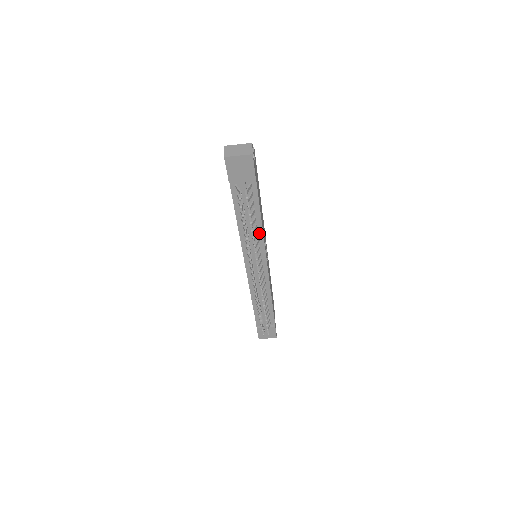
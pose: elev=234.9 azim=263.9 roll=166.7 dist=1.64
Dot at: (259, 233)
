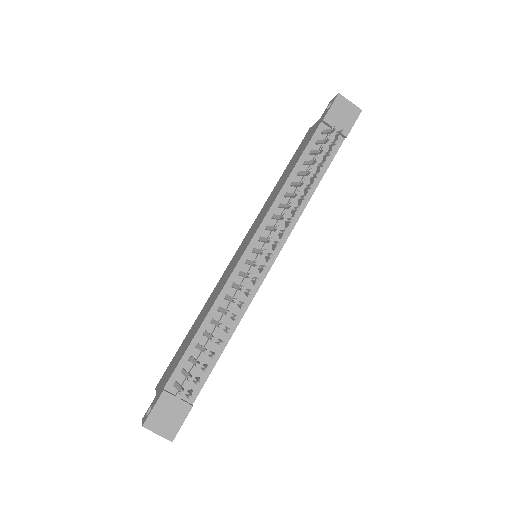
Dot at: (300, 207)
